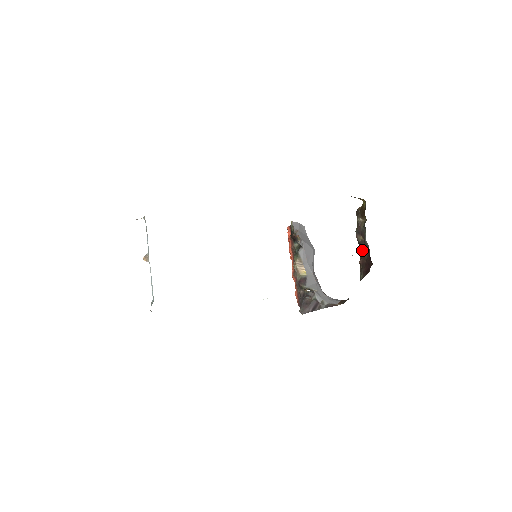
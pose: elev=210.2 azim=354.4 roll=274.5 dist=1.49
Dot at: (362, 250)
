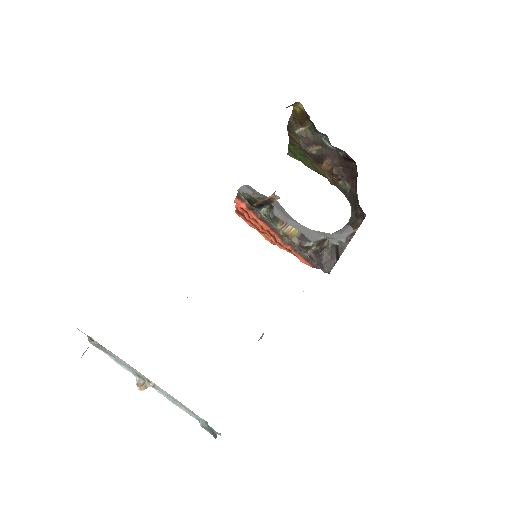
Dot at: (326, 160)
